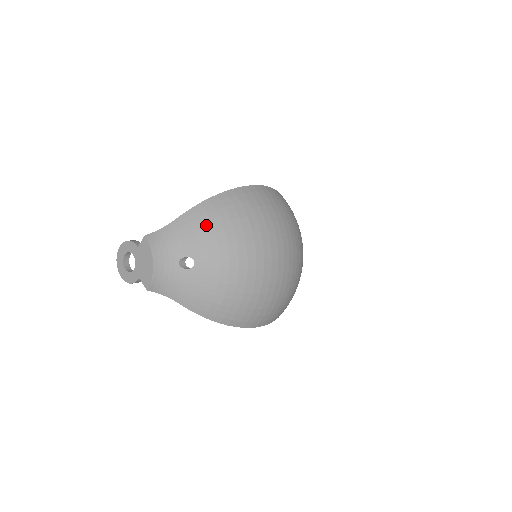
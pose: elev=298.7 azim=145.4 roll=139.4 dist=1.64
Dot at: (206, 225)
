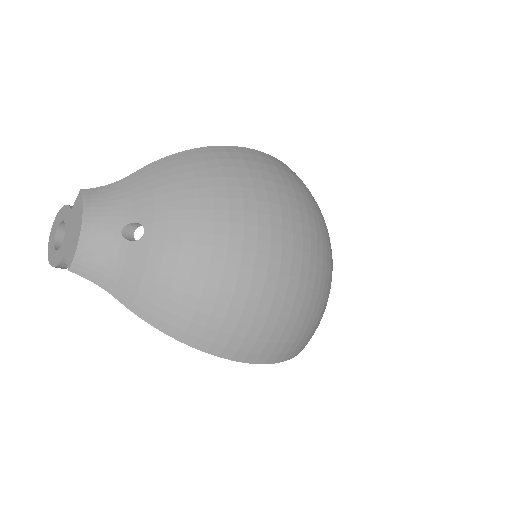
Dot at: (171, 180)
